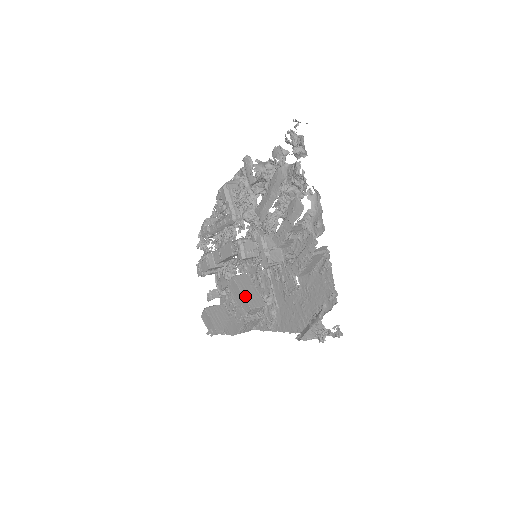
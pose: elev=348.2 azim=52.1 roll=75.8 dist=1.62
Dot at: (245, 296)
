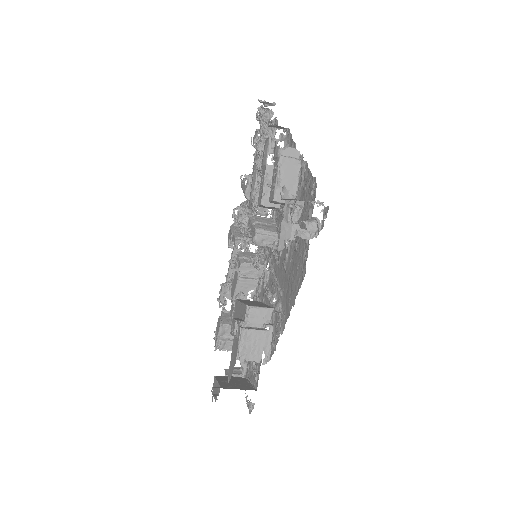
Dot at: (244, 303)
